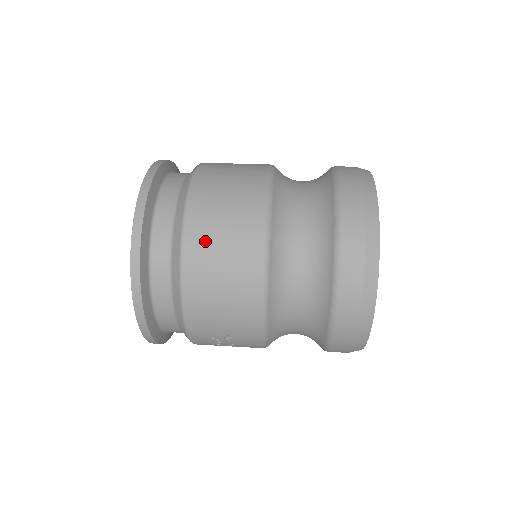
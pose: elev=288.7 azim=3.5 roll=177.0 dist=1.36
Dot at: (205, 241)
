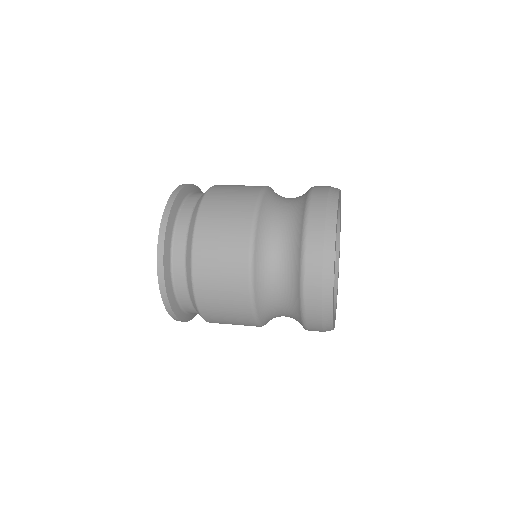
Dot at: (208, 285)
